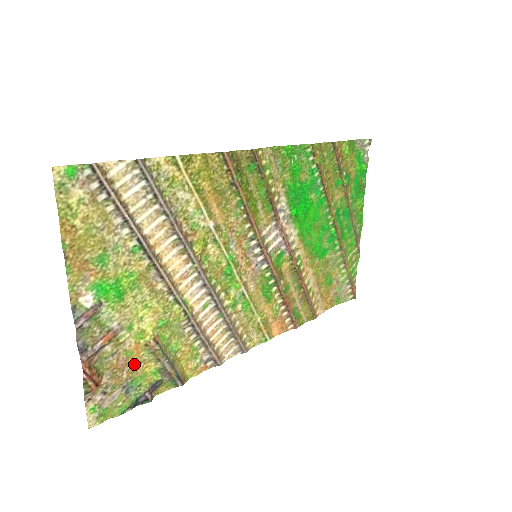
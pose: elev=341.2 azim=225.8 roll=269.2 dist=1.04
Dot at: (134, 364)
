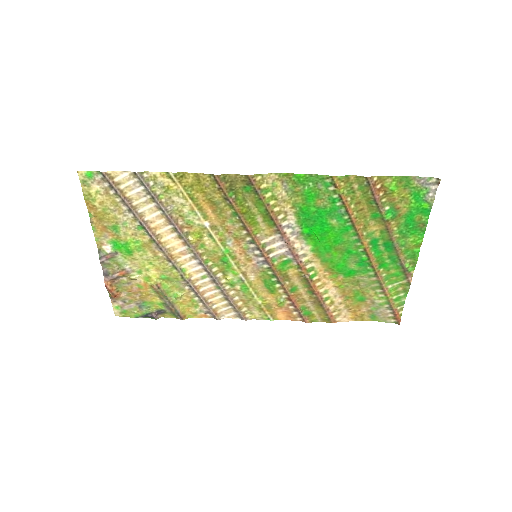
Dot at: (144, 294)
